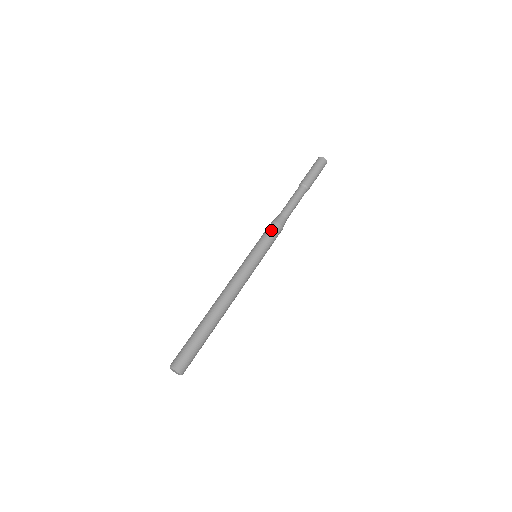
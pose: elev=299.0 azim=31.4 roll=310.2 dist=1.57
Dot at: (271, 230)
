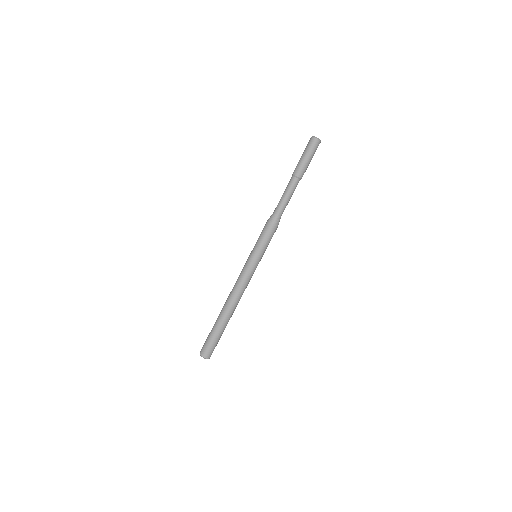
Dot at: (272, 235)
